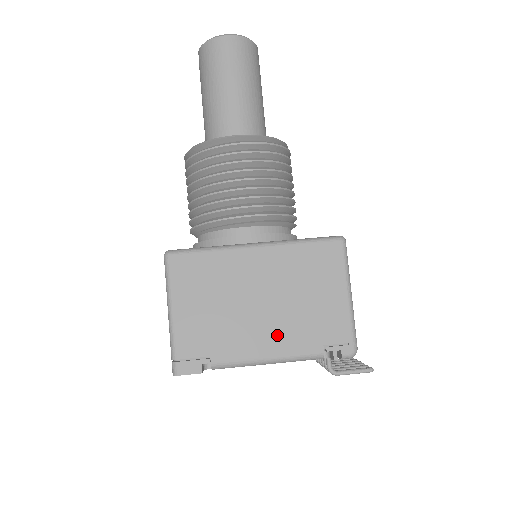
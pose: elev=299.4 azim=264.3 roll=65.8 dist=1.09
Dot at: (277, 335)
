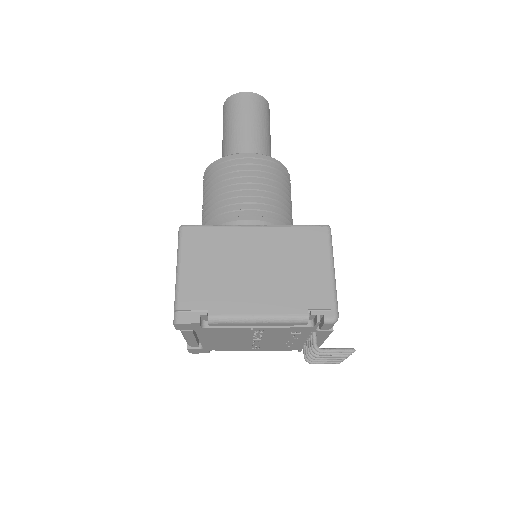
Dot at: (268, 297)
